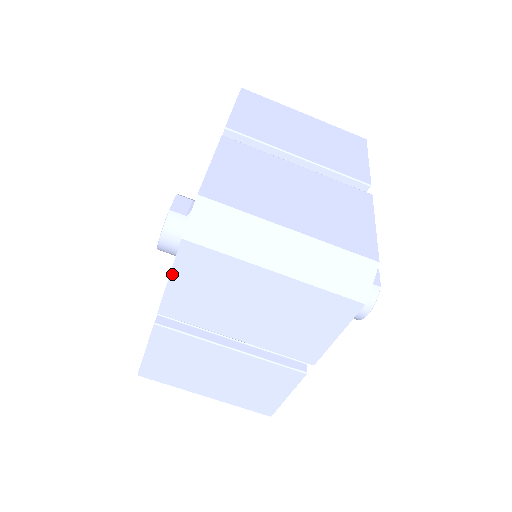
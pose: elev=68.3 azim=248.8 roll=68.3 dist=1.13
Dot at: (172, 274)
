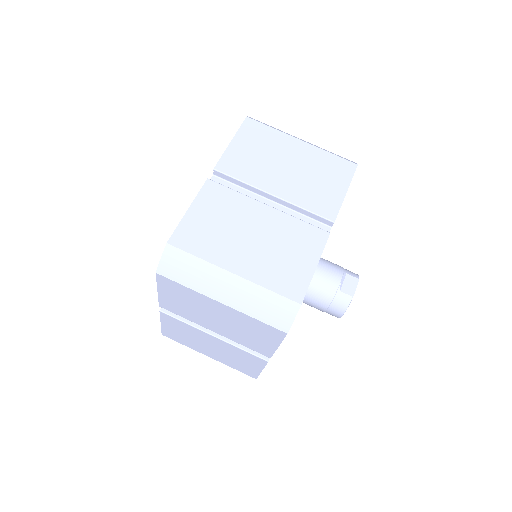
Dot at: (158, 289)
